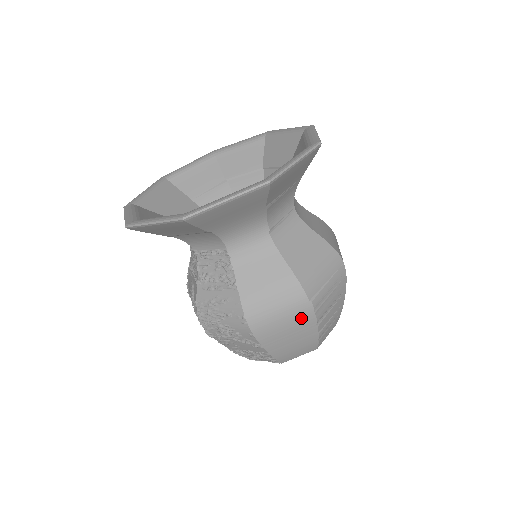
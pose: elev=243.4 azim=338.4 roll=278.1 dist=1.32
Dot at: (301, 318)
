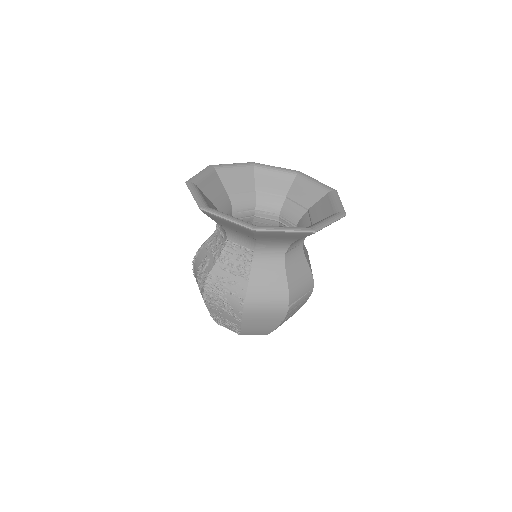
Dot at: (277, 314)
